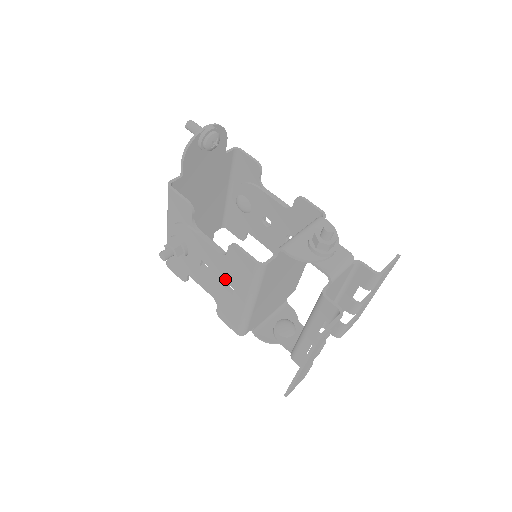
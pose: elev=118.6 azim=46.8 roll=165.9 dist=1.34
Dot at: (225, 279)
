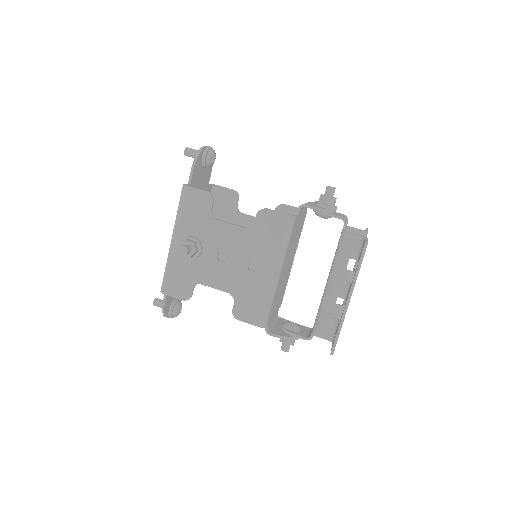
Dot at: (249, 257)
